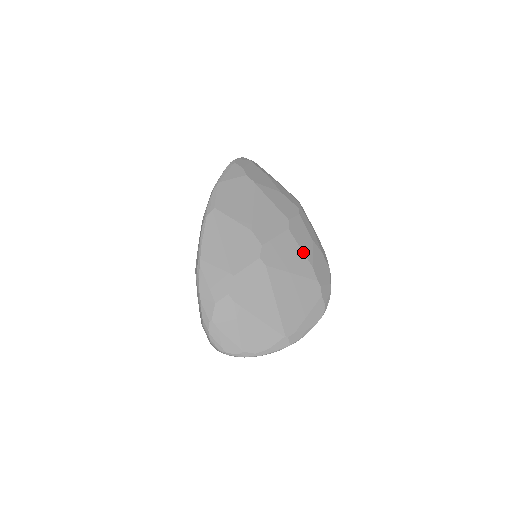
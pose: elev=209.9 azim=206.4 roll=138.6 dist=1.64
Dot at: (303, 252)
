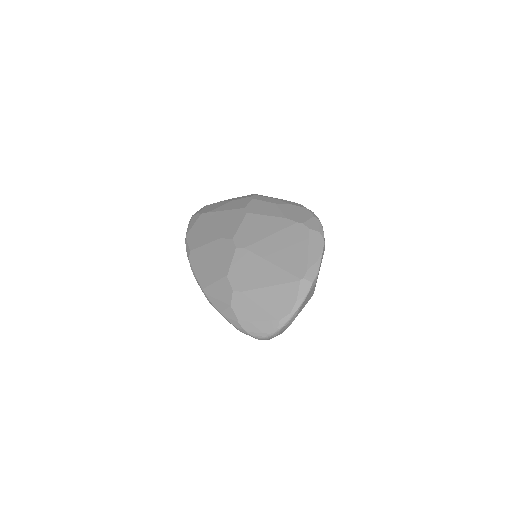
Dot at: (270, 216)
